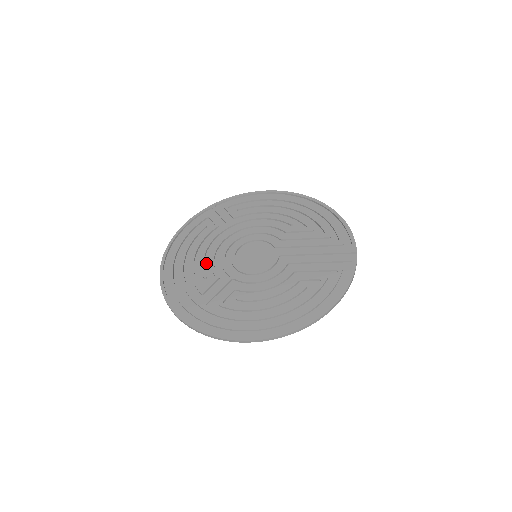
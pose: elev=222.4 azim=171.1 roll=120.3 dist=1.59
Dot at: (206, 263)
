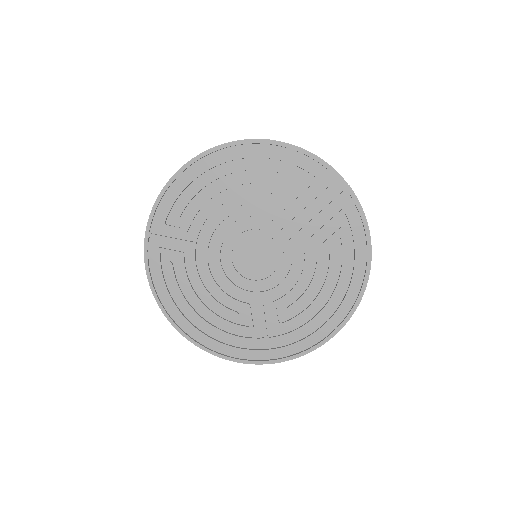
Dot at: (220, 300)
